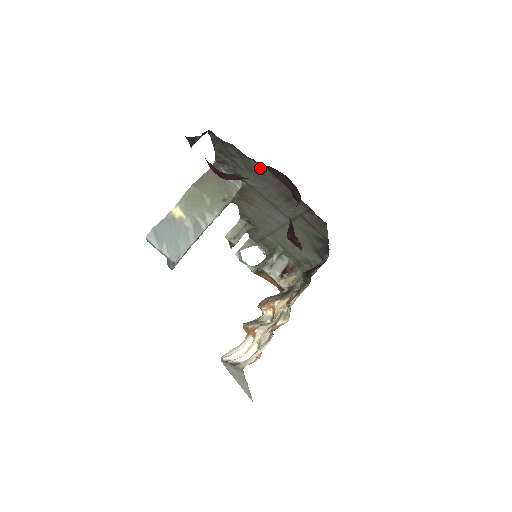
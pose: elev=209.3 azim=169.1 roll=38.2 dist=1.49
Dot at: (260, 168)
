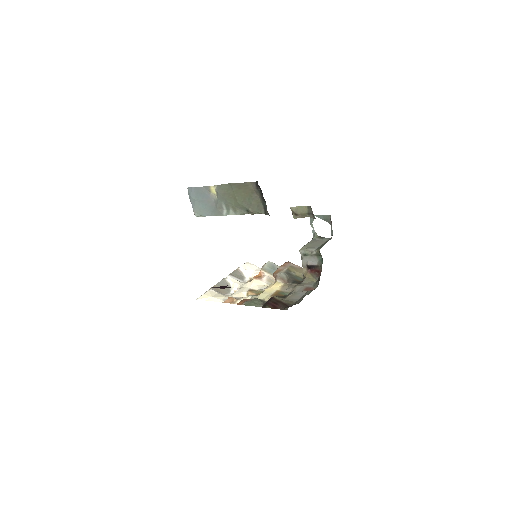
Dot at: occluded
